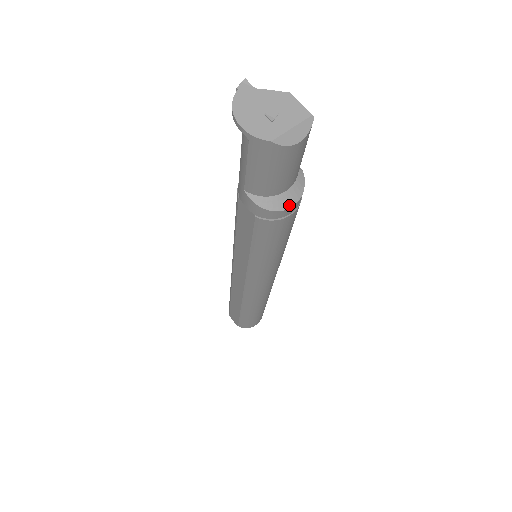
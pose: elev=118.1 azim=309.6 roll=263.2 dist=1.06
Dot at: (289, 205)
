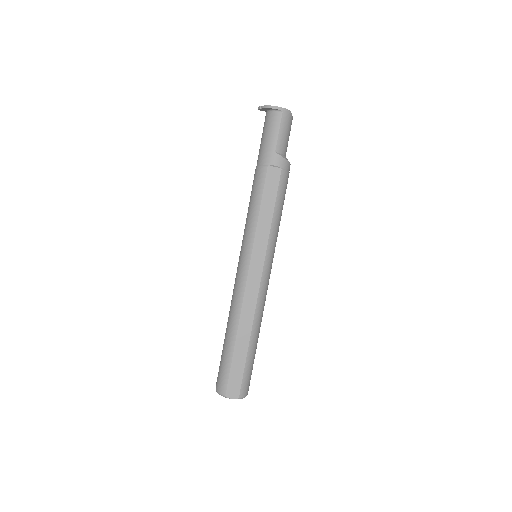
Dot at: occluded
